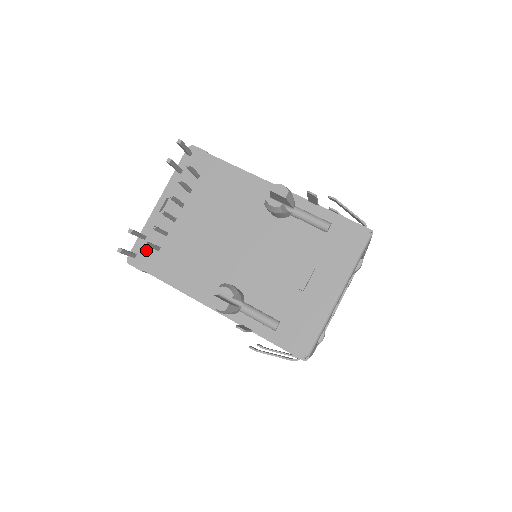
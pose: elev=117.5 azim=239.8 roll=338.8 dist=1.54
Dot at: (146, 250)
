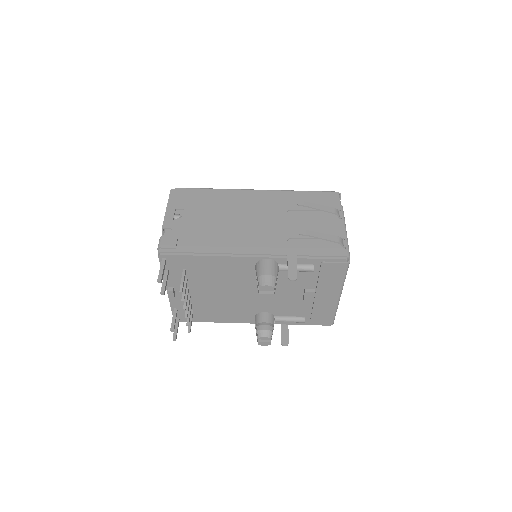
Dot at: (184, 314)
